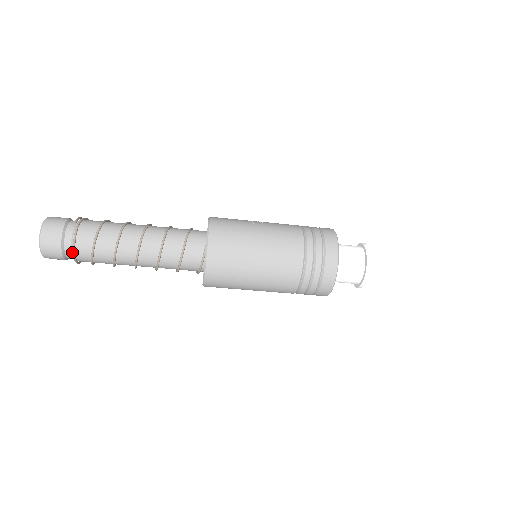
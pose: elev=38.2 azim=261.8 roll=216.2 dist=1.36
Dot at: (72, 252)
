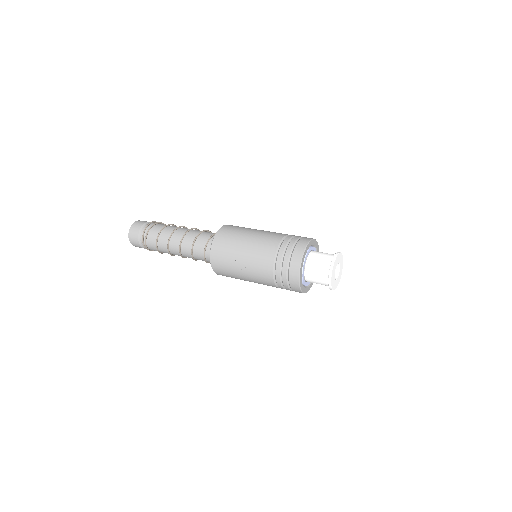
Dot at: occluded
